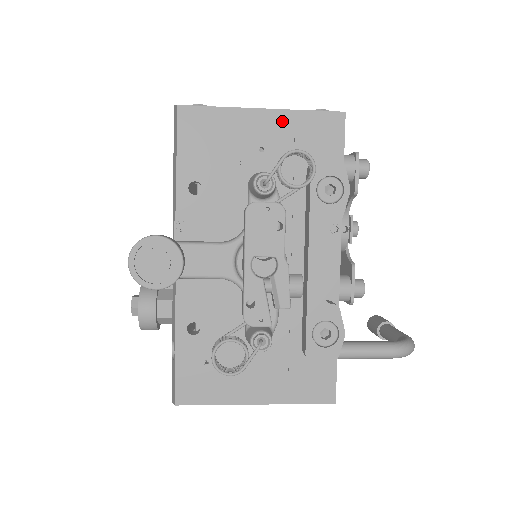
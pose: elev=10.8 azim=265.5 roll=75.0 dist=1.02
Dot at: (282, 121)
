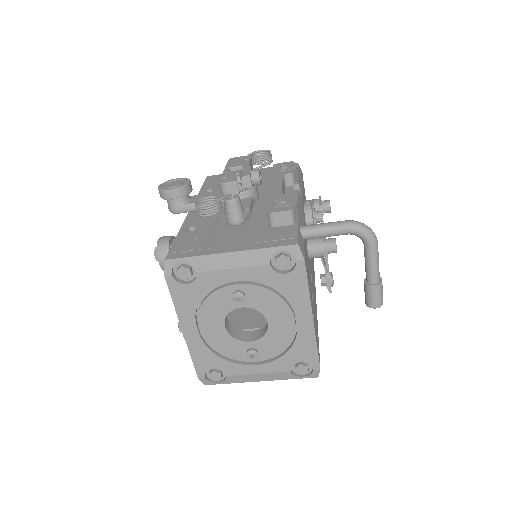
Dot at: (262, 170)
